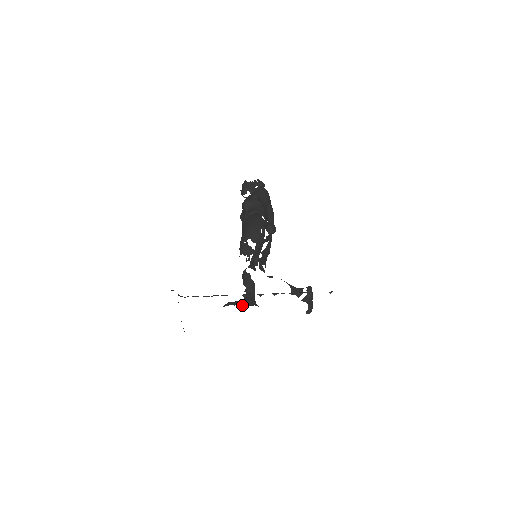
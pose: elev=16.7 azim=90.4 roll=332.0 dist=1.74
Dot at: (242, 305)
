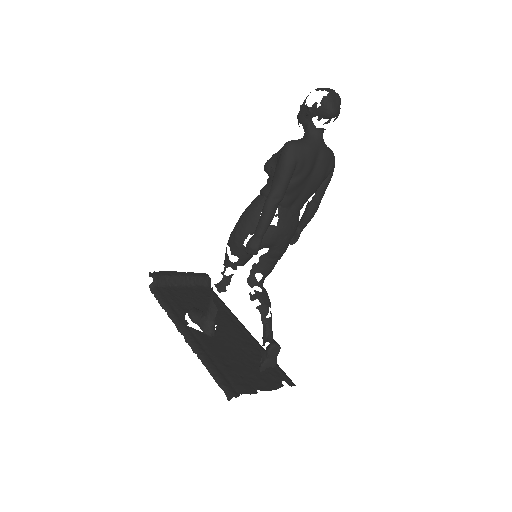
Dot at: (196, 323)
